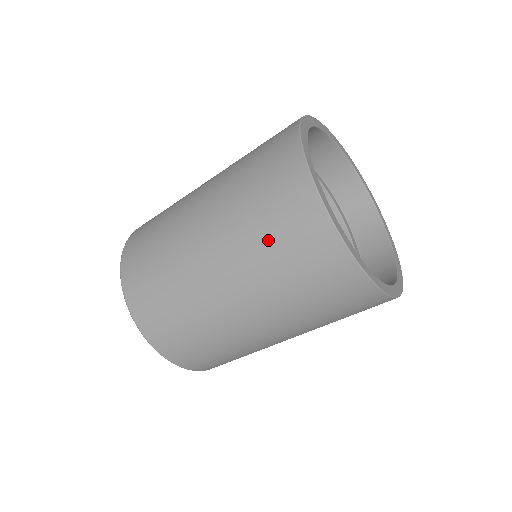
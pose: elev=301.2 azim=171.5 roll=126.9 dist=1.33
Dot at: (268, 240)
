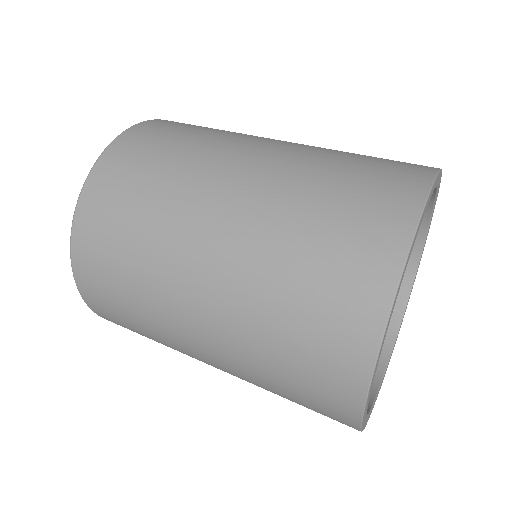
Dot at: (315, 219)
